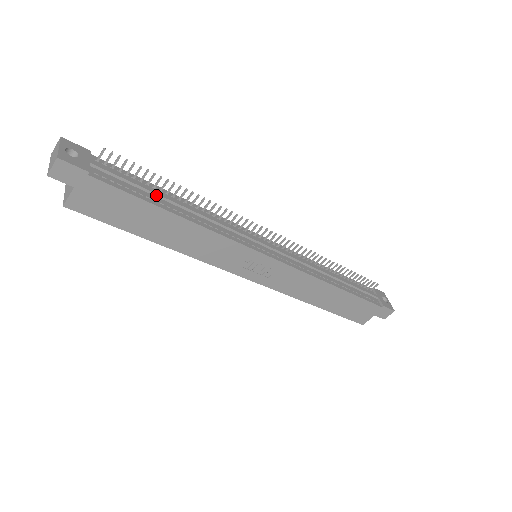
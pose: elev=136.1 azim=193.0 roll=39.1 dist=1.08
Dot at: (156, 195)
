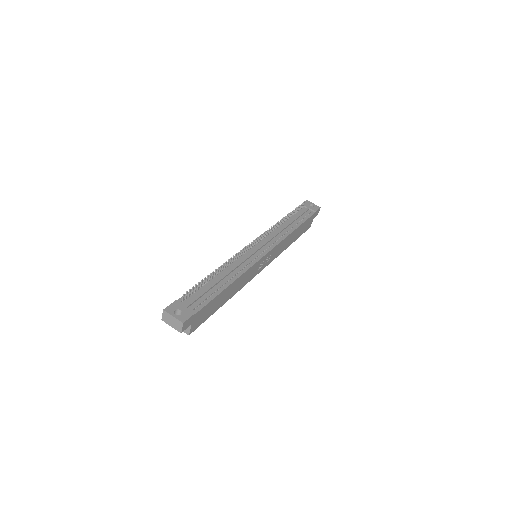
Dot at: (214, 286)
